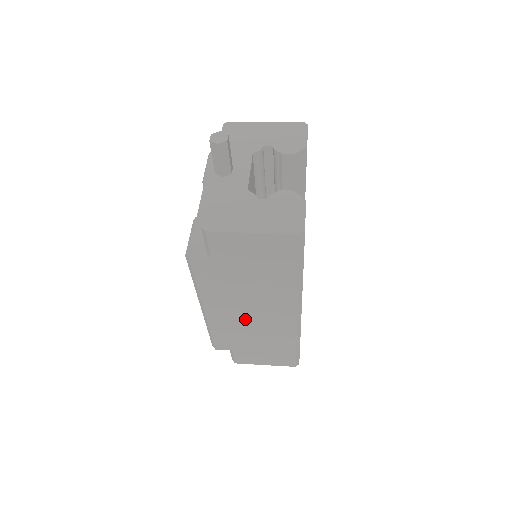
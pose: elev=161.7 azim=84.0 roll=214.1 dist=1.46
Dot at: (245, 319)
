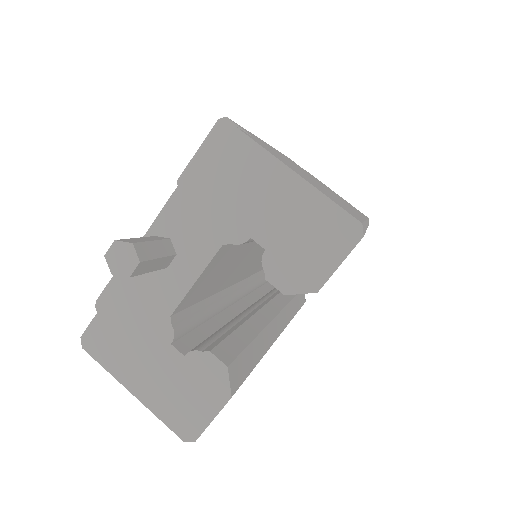
Dot at: occluded
